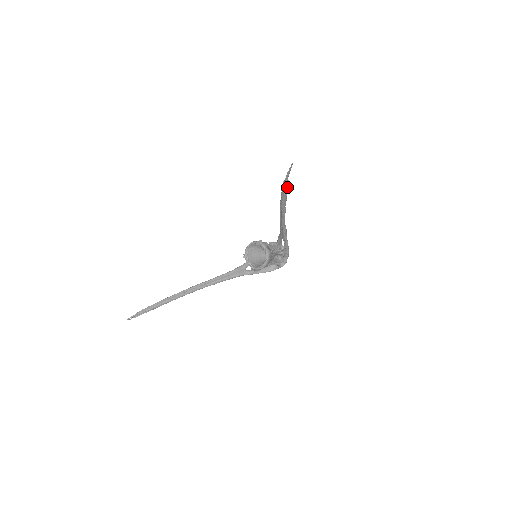
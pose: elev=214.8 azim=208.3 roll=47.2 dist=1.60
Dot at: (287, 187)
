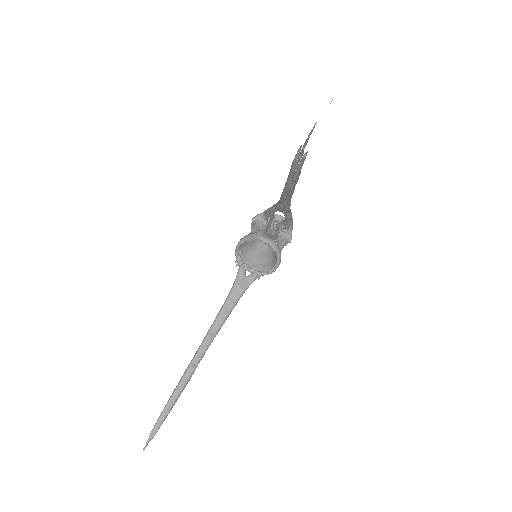
Dot at: (302, 163)
